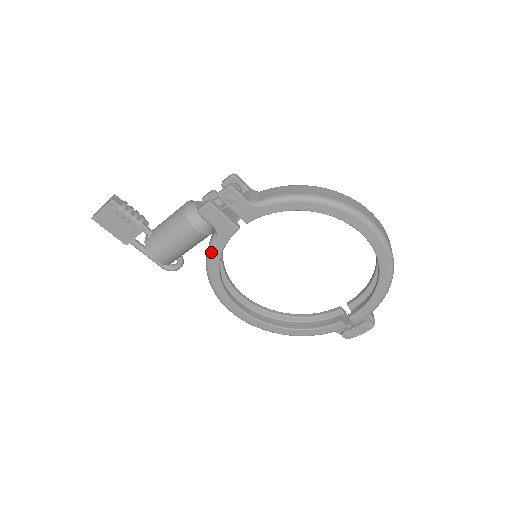
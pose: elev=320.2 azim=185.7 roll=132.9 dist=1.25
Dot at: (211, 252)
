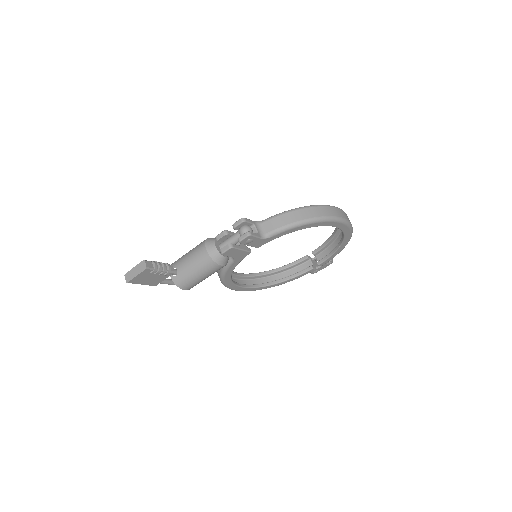
Dot at: (227, 269)
